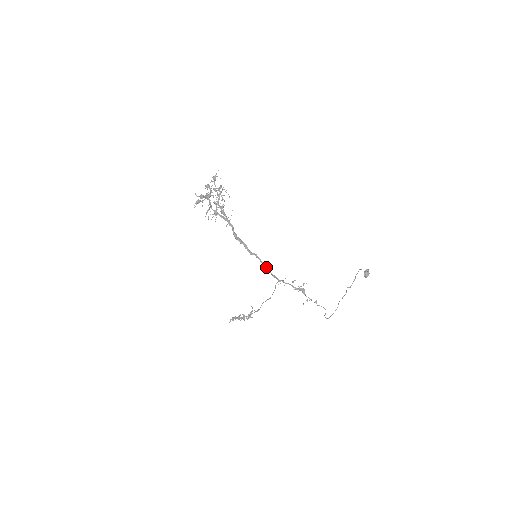
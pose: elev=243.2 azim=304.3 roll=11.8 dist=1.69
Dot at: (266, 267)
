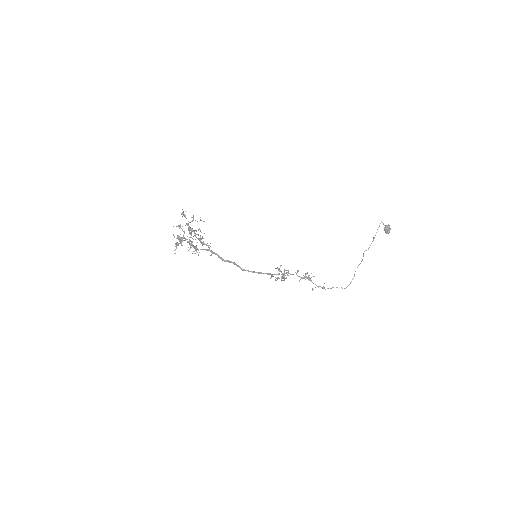
Dot at: occluded
